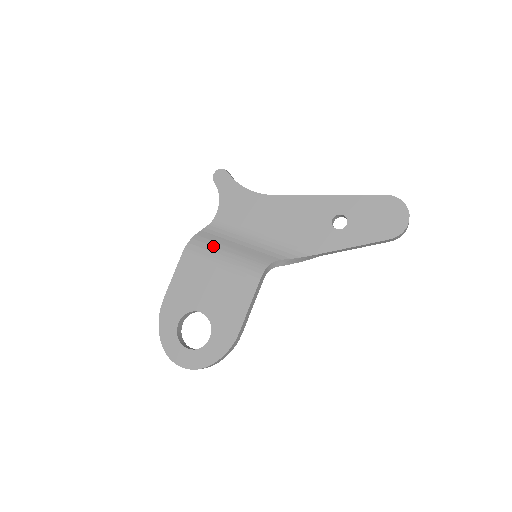
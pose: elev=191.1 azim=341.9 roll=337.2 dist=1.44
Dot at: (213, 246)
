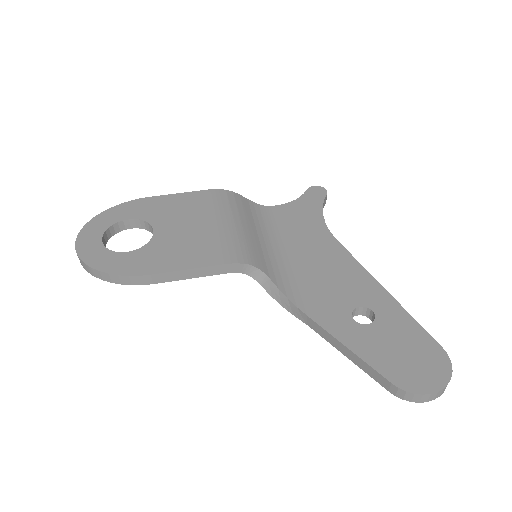
Dot at: (238, 210)
